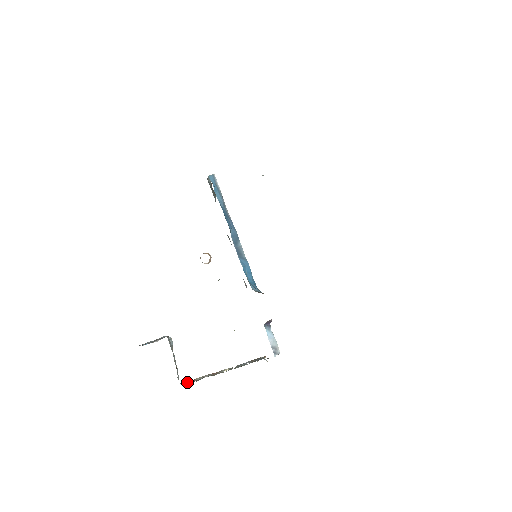
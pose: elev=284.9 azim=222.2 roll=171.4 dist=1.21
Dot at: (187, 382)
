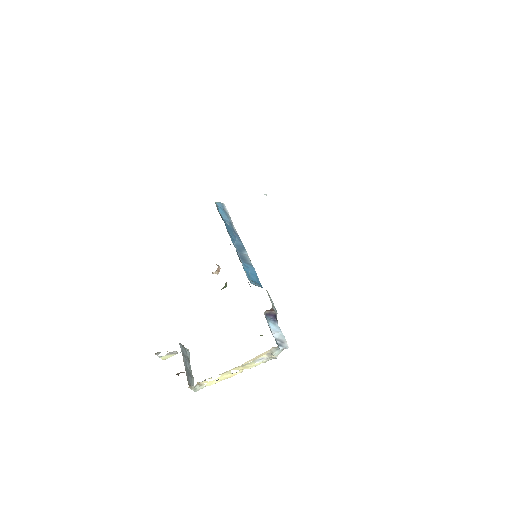
Dot at: (197, 385)
